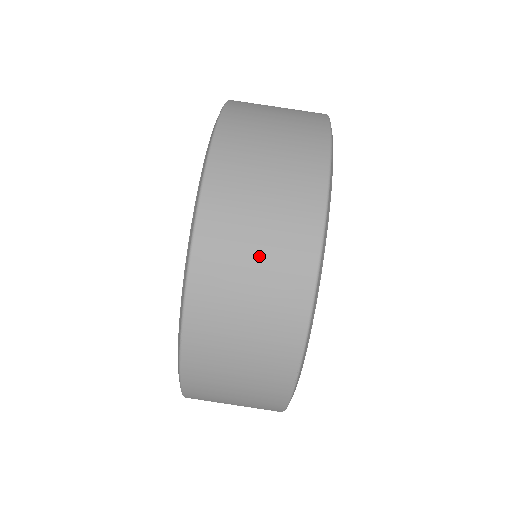
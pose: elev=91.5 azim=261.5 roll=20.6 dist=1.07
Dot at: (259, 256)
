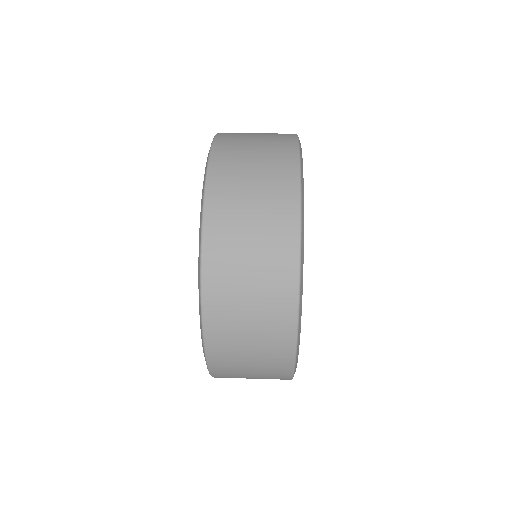
Dot at: (254, 220)
